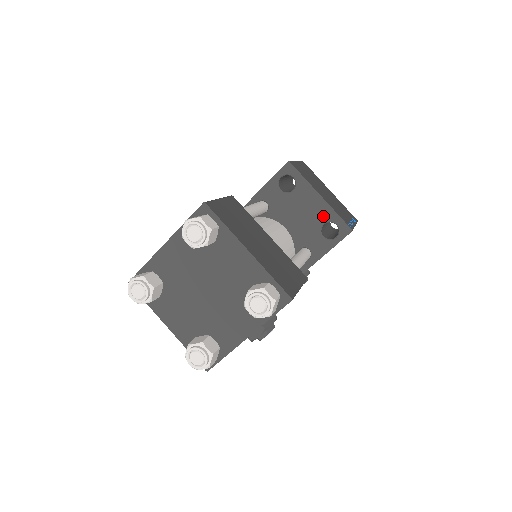
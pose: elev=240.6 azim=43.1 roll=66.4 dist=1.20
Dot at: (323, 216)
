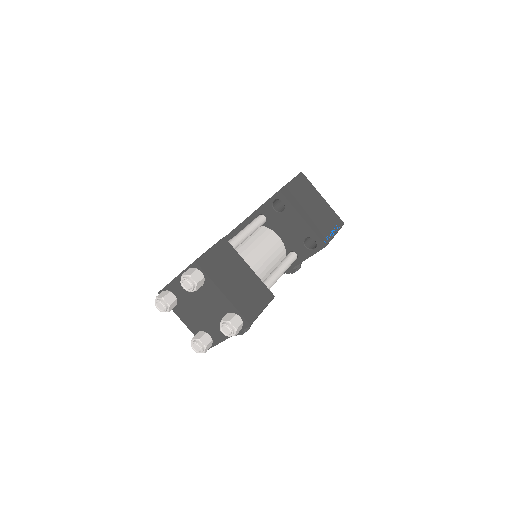
Dot at: (305, 233)
